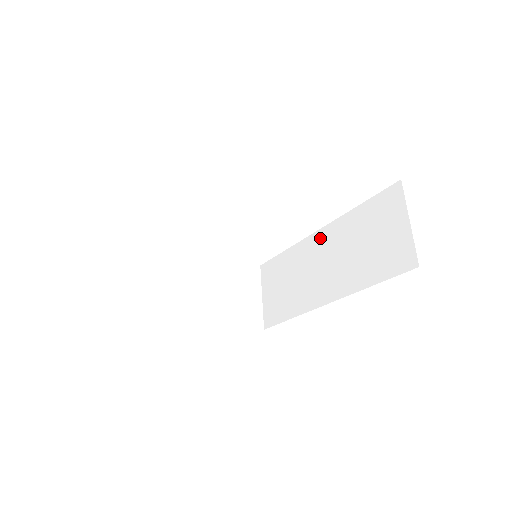
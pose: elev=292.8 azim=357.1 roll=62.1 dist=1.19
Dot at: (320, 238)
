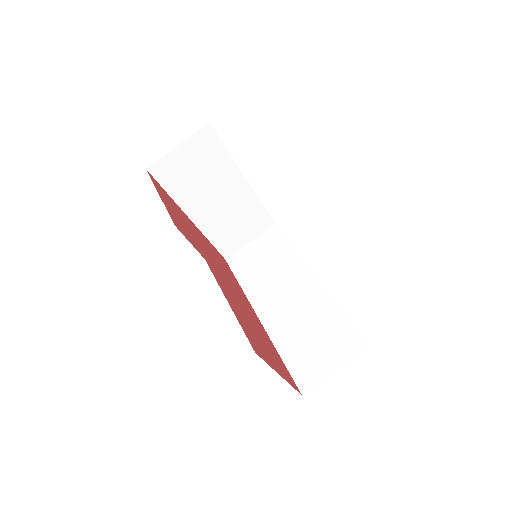
Dot at: (309, 283)
